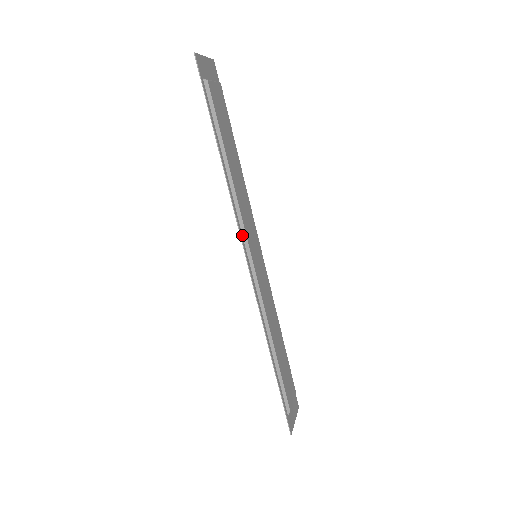
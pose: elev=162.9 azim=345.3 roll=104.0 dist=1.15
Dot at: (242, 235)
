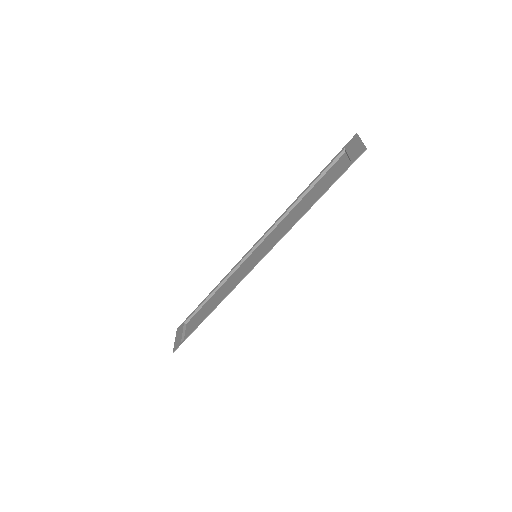
Dot at: (269, 250)
